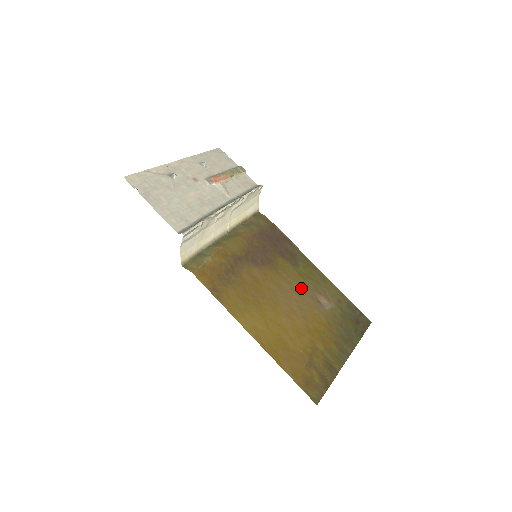
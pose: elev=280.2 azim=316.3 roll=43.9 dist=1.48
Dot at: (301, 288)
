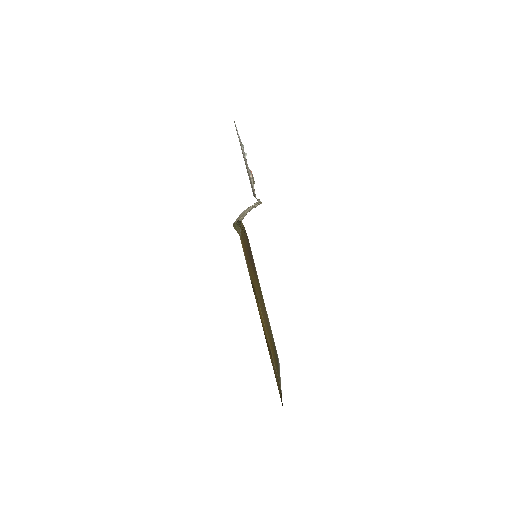
Dot at: occluded
